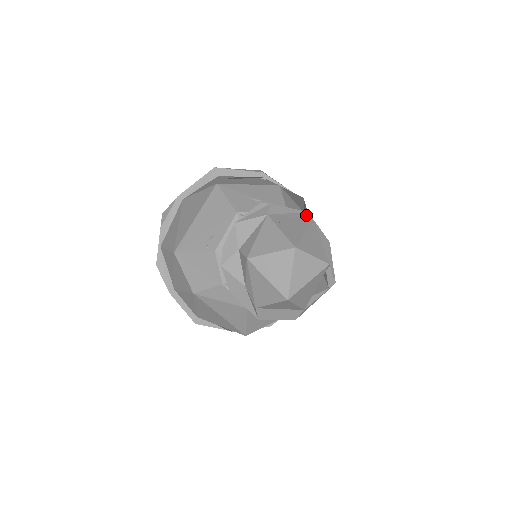
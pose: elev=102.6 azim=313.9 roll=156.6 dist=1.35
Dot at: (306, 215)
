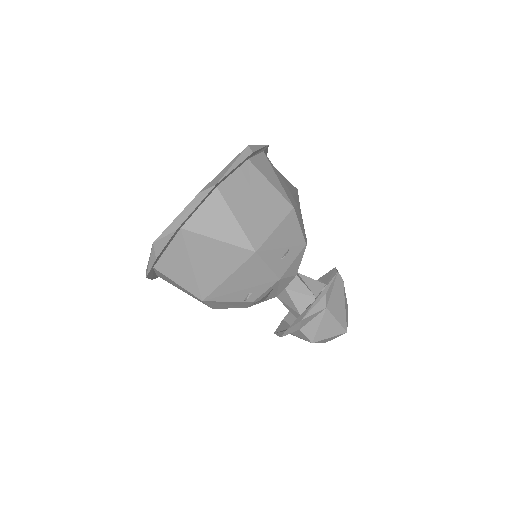
Dot at: (339, 278)
